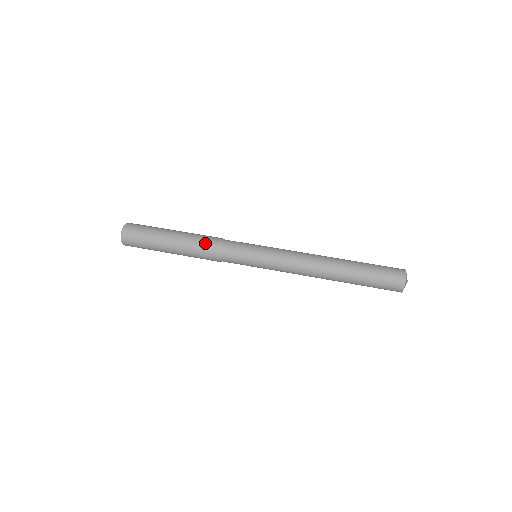
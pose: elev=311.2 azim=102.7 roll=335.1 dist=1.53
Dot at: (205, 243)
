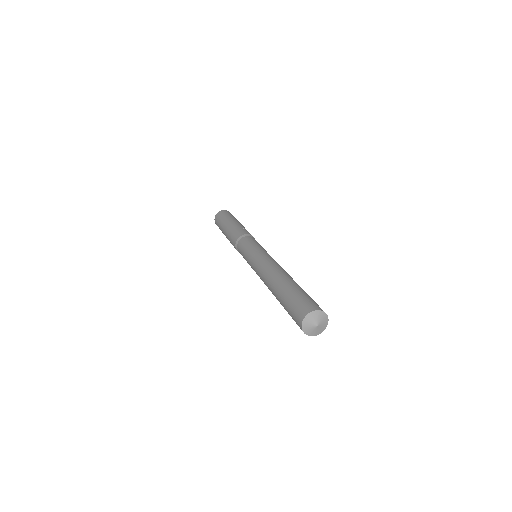
Dot at: (239, 231)
